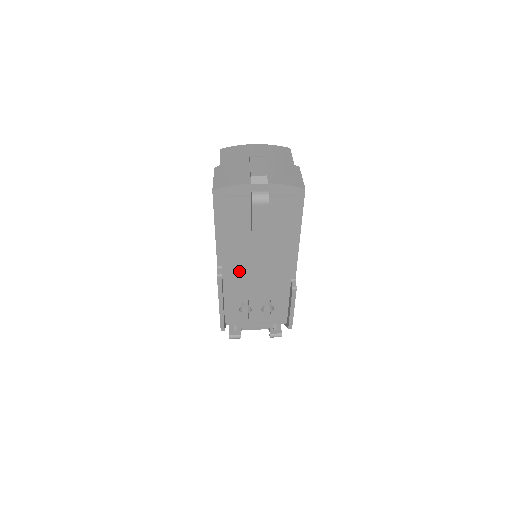
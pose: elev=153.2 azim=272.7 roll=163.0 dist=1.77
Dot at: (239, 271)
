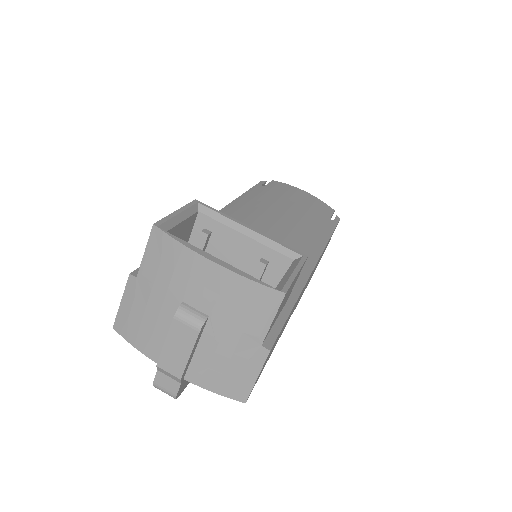
Dot at: occluded
